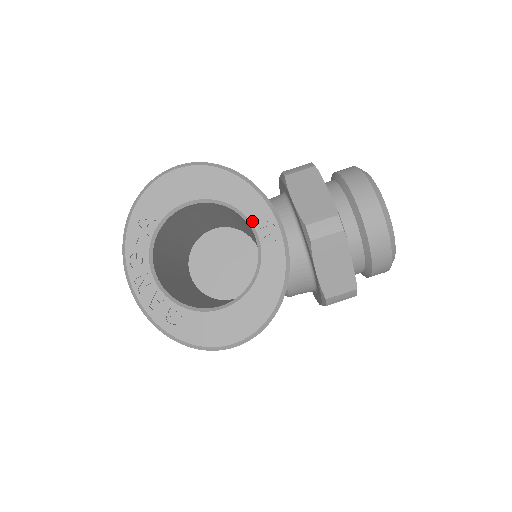
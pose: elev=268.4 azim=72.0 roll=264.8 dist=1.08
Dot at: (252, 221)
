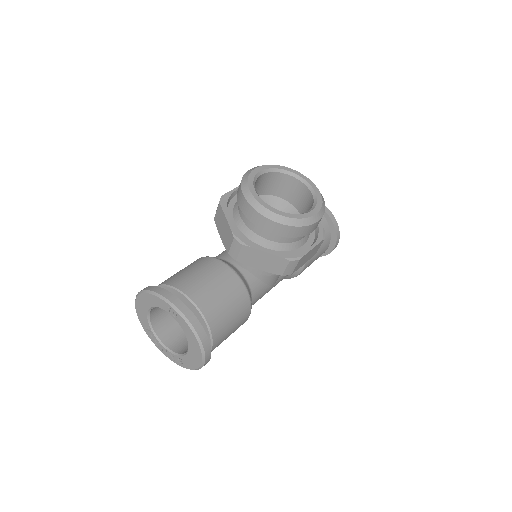
Dot at: (165, 310)
